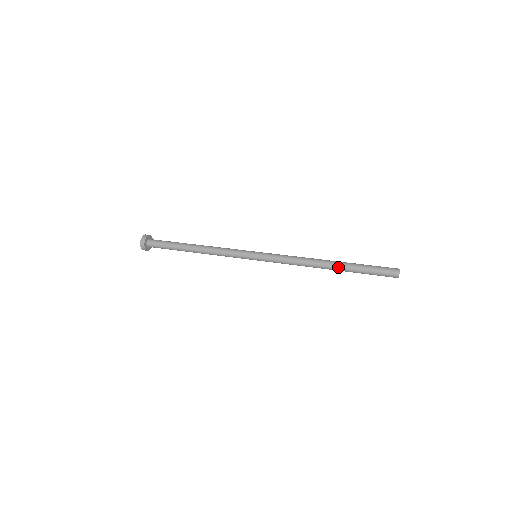
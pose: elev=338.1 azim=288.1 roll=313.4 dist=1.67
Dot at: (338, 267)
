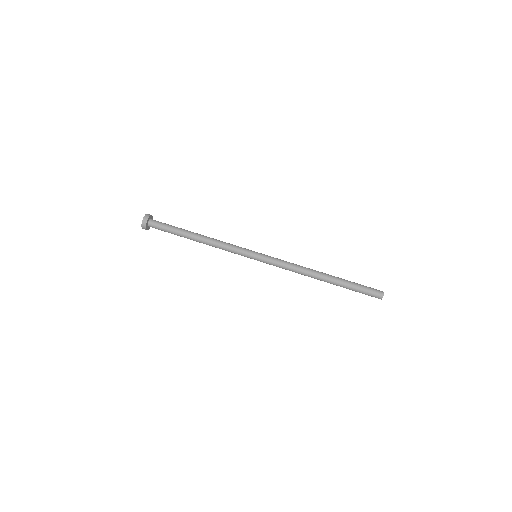
Dot at: (330, 283)
